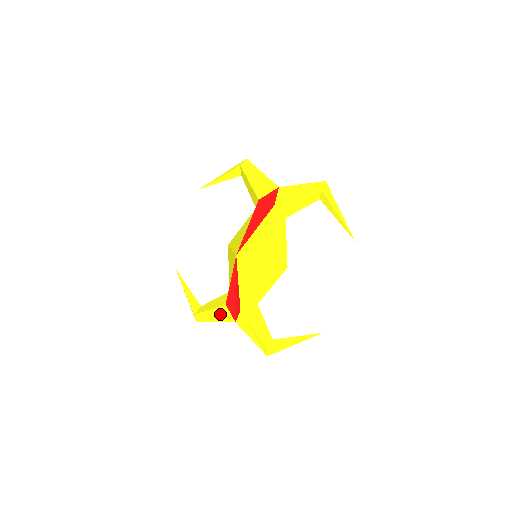
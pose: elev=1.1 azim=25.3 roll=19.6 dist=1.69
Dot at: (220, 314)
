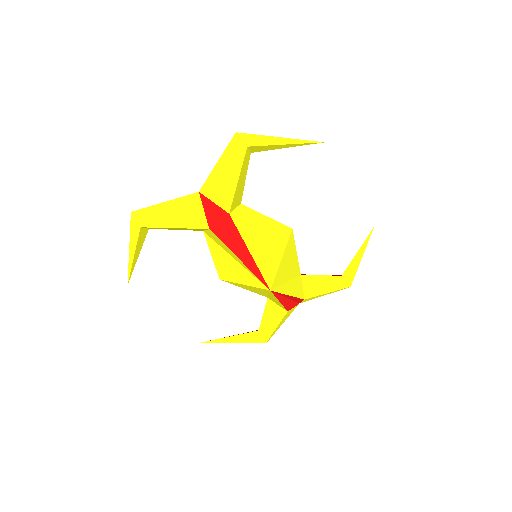
Dot at: (285, 317)
